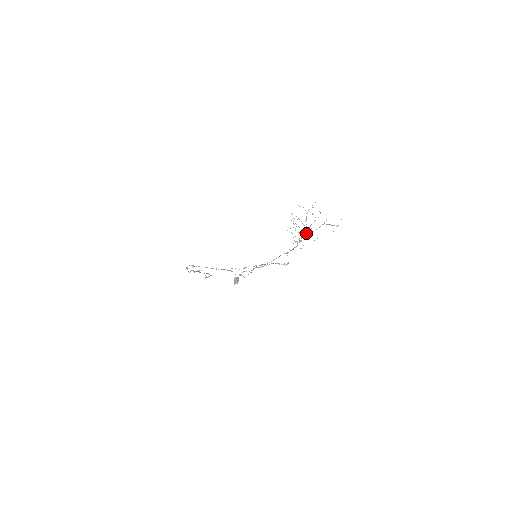
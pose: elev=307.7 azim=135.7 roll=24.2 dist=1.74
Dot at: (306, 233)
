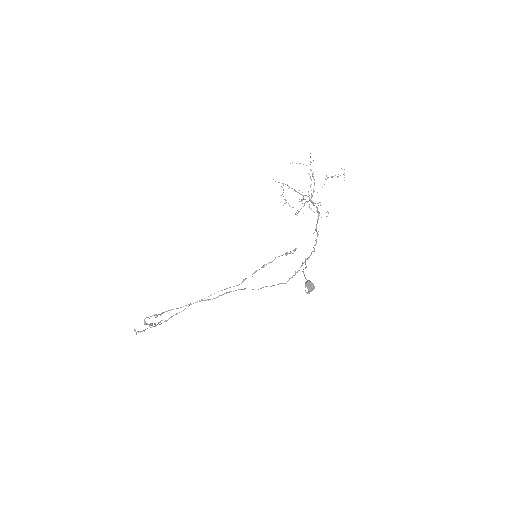
Dot at: (311, 198)
